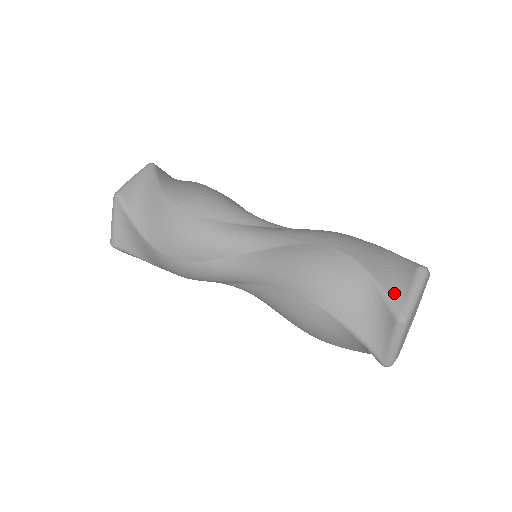
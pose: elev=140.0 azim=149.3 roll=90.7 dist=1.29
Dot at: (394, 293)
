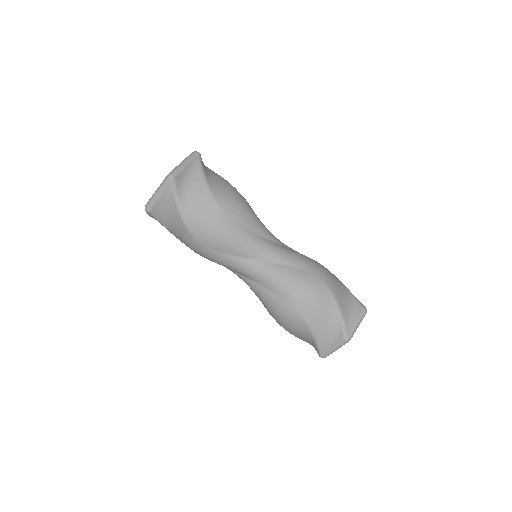
Dot at: (348, 322)
